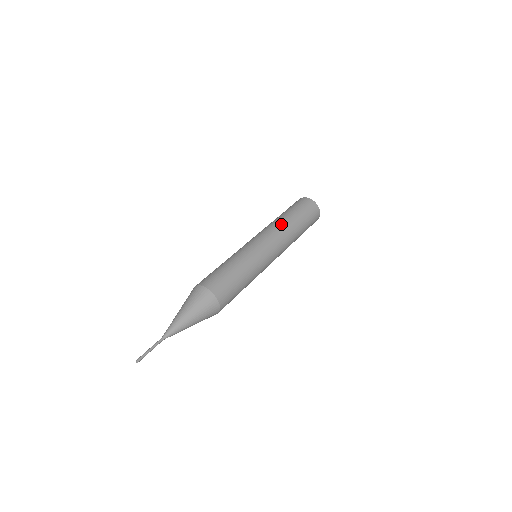
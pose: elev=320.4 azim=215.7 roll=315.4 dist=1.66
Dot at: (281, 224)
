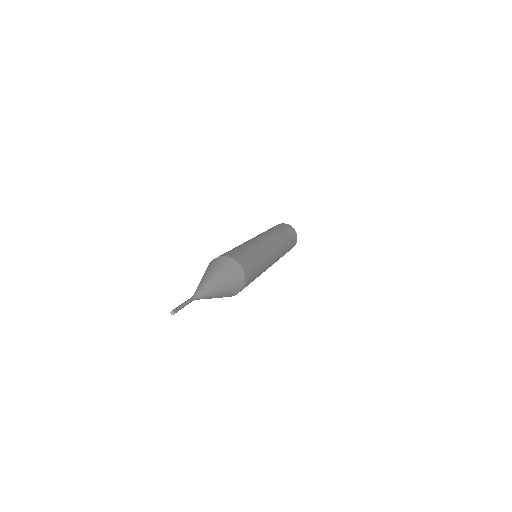
Dot at: (276, 234)
